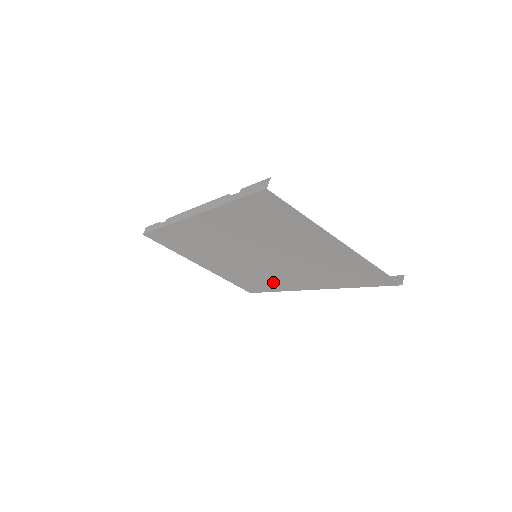
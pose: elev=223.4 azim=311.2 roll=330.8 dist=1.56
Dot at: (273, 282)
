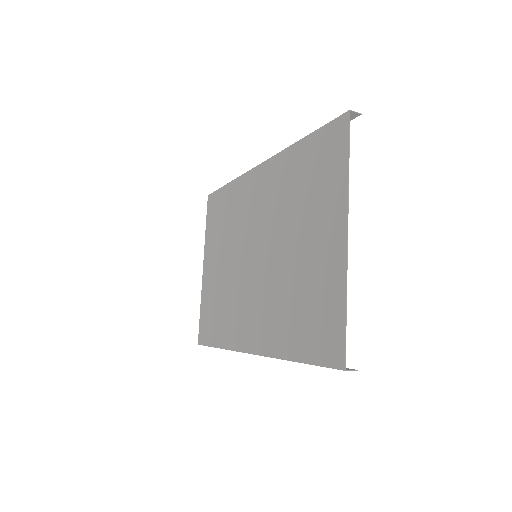
Dot at: (232, 323)
